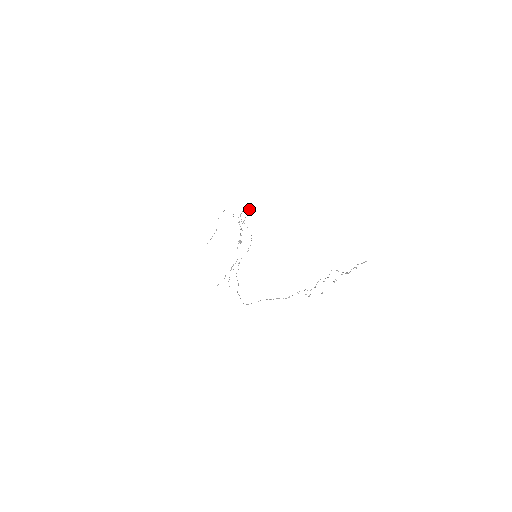
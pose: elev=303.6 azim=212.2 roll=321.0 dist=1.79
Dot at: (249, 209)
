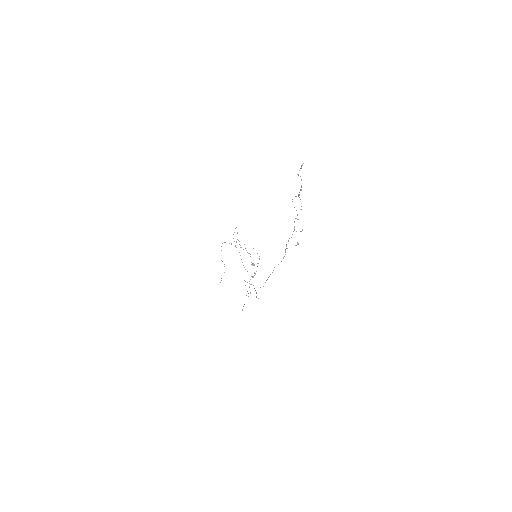
Dot at: occluded
